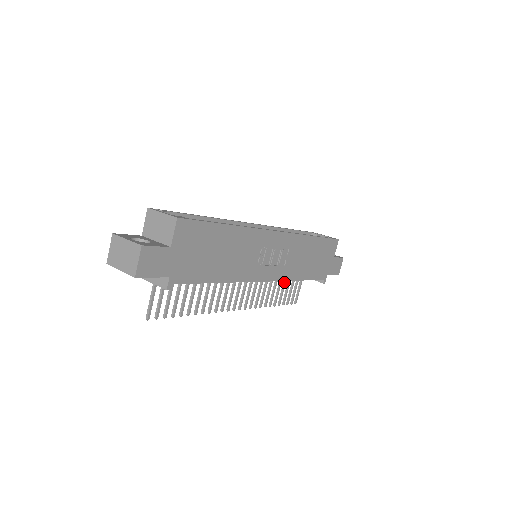
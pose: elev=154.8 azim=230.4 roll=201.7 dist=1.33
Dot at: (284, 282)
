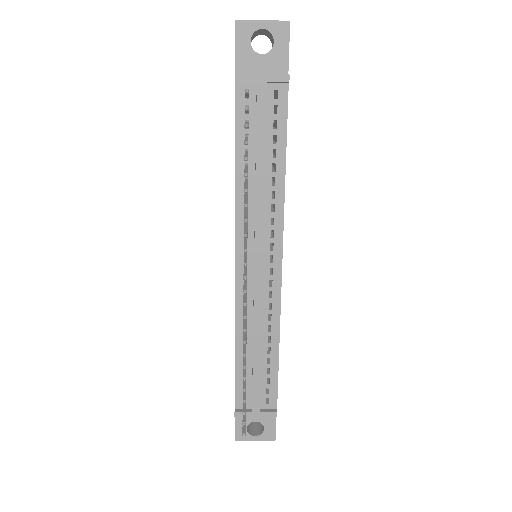
Dot at: occluded
